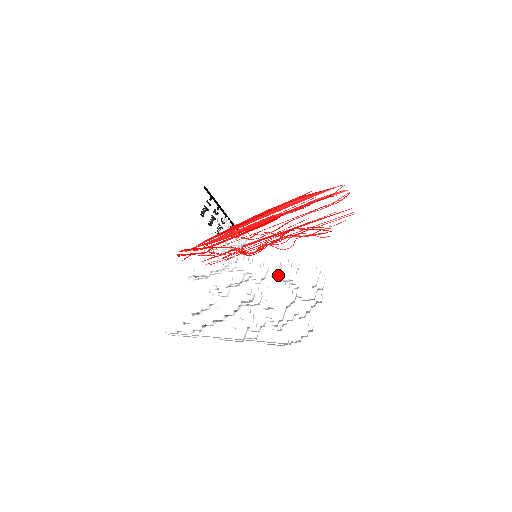
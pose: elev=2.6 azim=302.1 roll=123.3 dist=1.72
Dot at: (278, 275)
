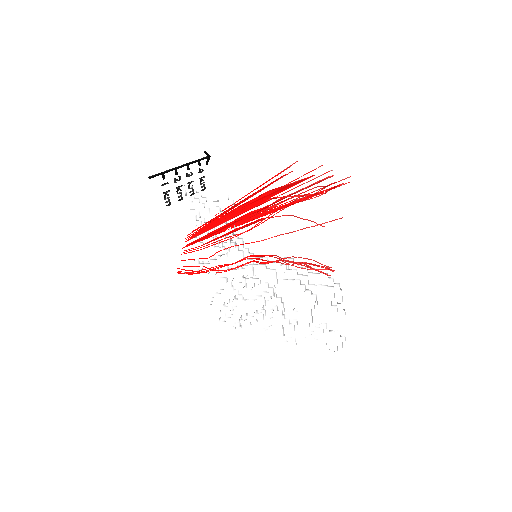
Dot at: occluded
